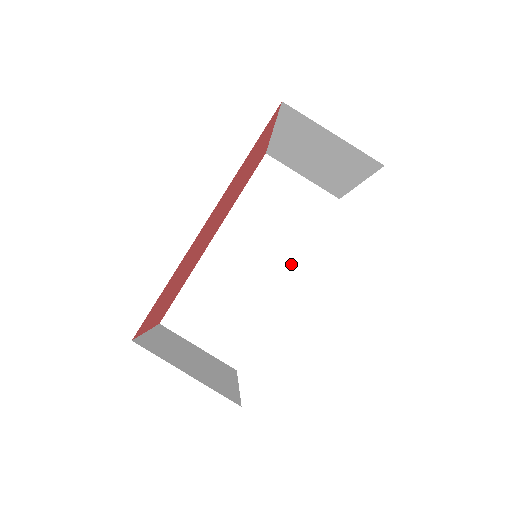
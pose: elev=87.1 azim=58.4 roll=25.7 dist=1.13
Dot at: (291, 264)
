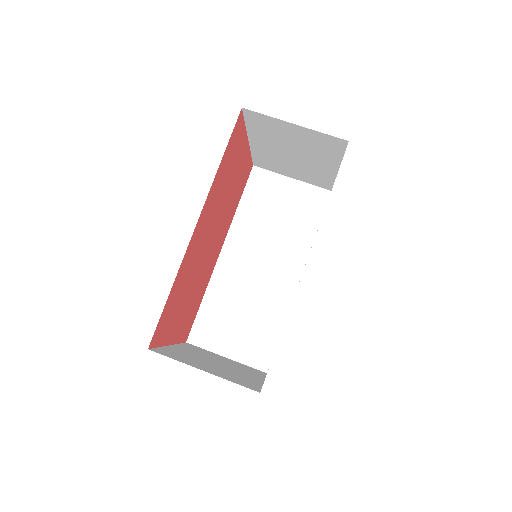
Dot at: (298, 261)
